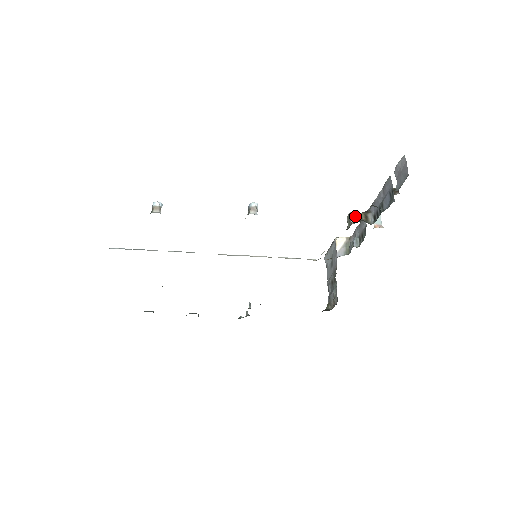
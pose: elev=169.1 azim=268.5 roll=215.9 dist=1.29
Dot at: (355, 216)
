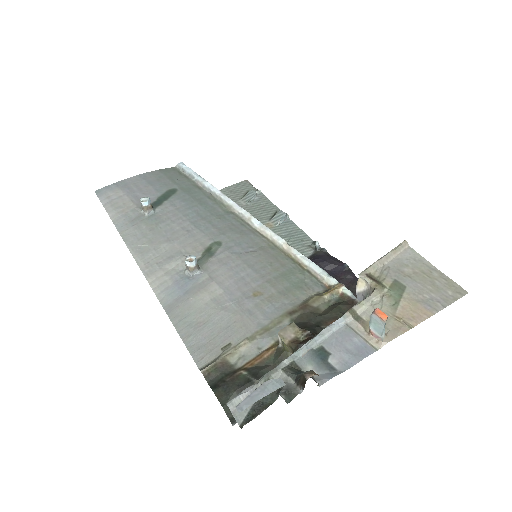
Dot at: (281, 342)
